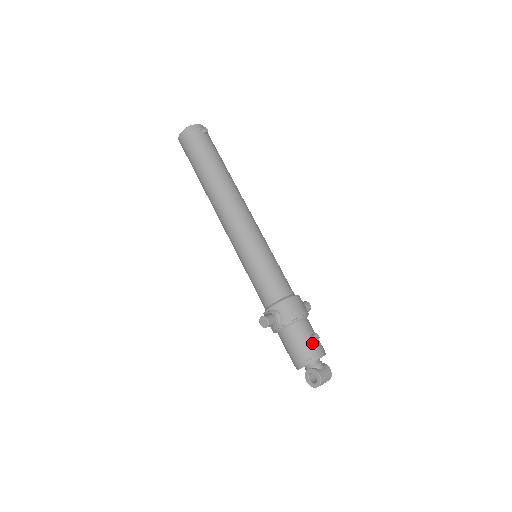
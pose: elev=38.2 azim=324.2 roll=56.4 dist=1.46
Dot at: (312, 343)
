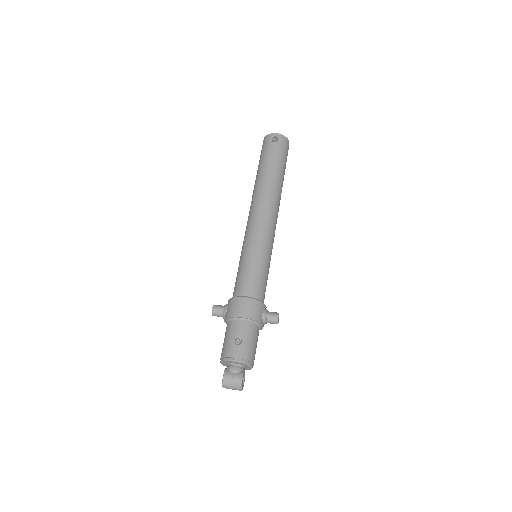
Dot at: (233, 345)
